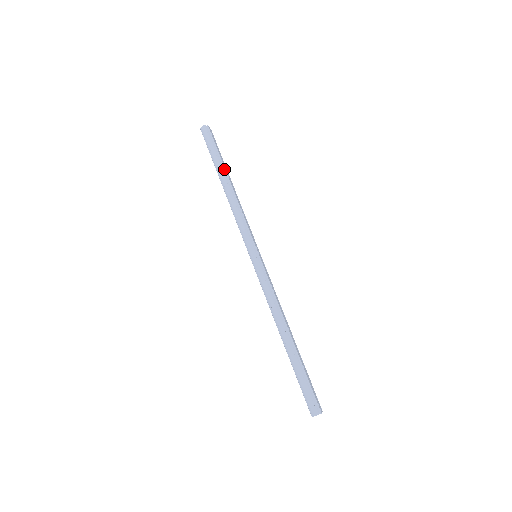
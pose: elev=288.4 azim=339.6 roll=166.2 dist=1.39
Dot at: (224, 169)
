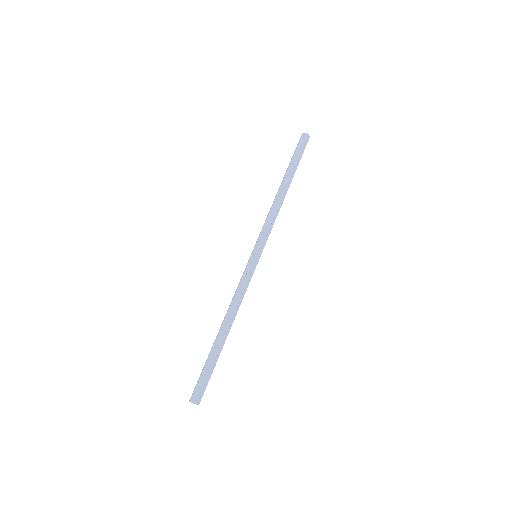
Dot at: (292, 177)
